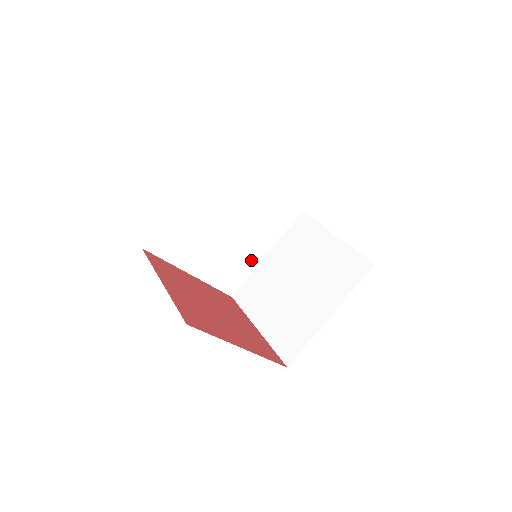
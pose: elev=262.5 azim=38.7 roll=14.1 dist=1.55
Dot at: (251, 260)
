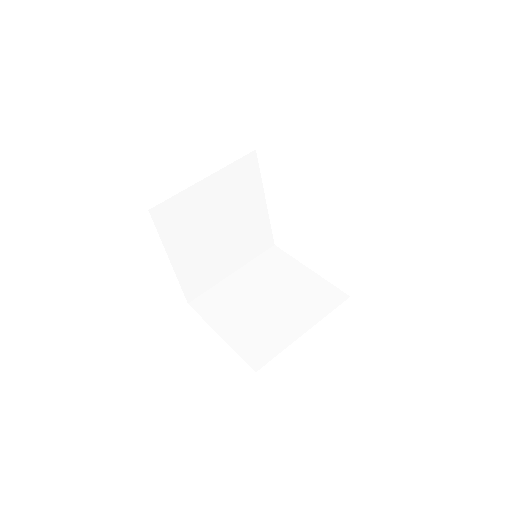
Dot at: (220, 272)
